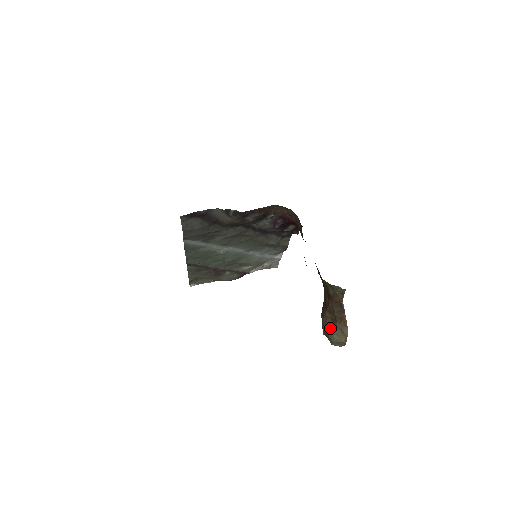
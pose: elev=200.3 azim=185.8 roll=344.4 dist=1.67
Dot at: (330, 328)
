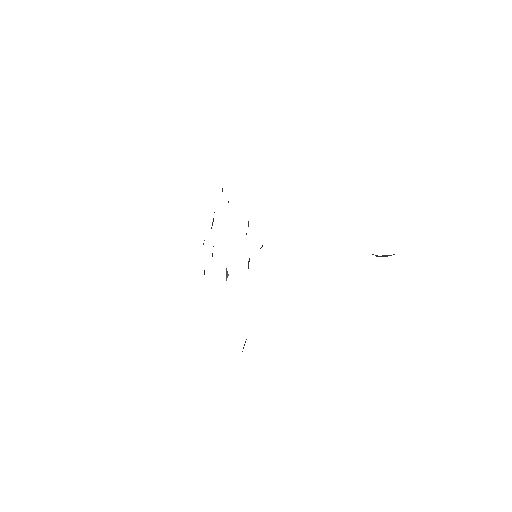
Dot at: occluded
